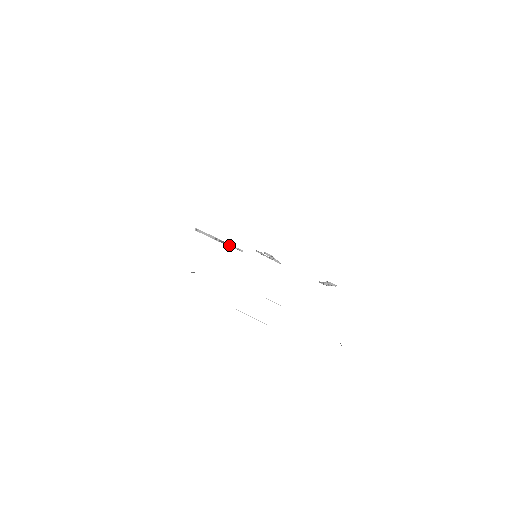
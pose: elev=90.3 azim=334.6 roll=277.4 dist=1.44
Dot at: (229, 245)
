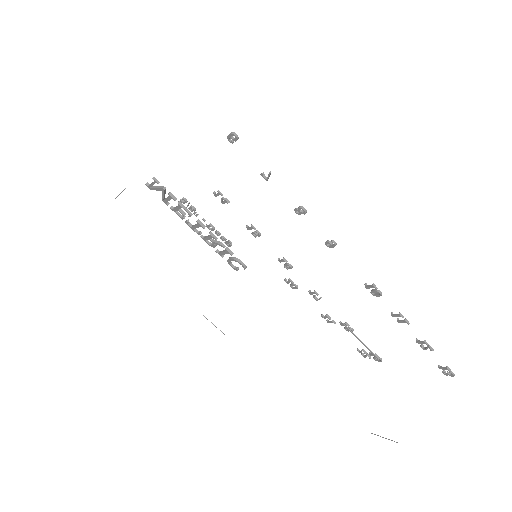
Dot at: (183, 201)
